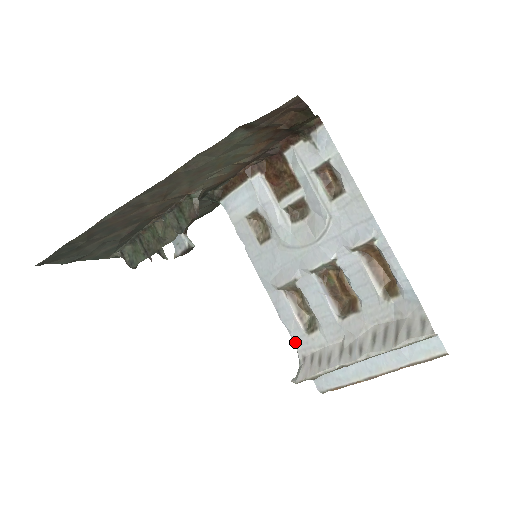
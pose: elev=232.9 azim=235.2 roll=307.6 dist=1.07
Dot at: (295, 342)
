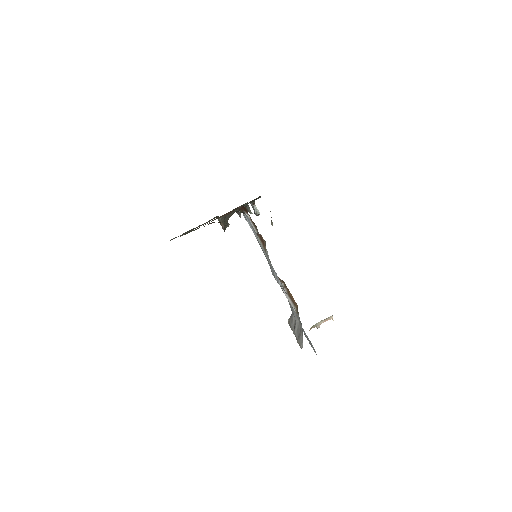
Dot at: (288, 301)
